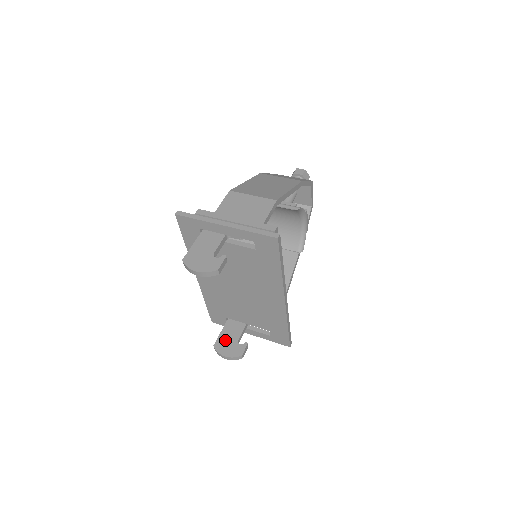
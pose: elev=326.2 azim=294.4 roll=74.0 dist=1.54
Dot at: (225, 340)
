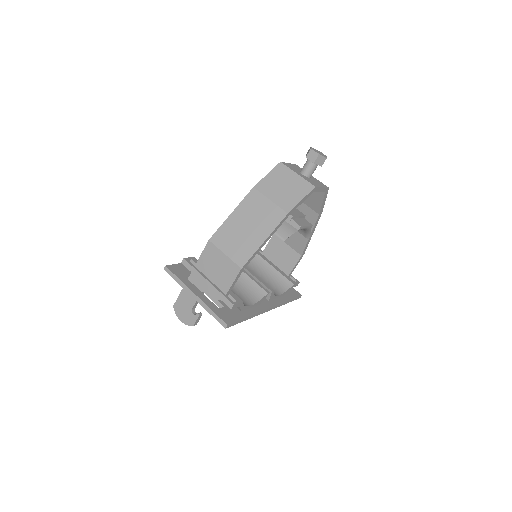
Dot at: occluded
